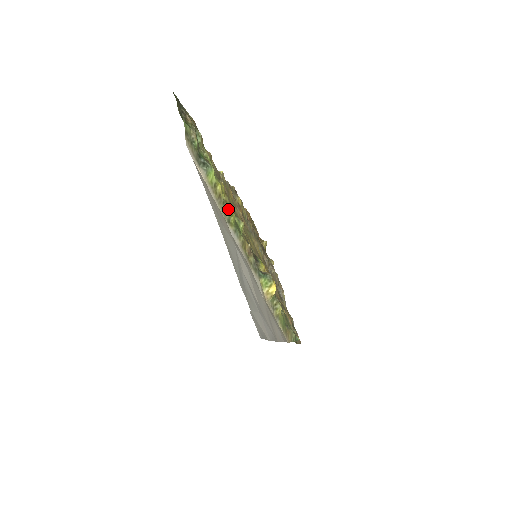
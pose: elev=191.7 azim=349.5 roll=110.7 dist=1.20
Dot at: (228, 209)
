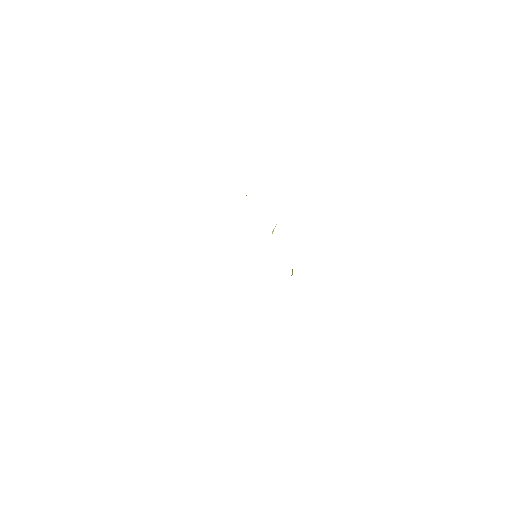
Dot at: occluded
